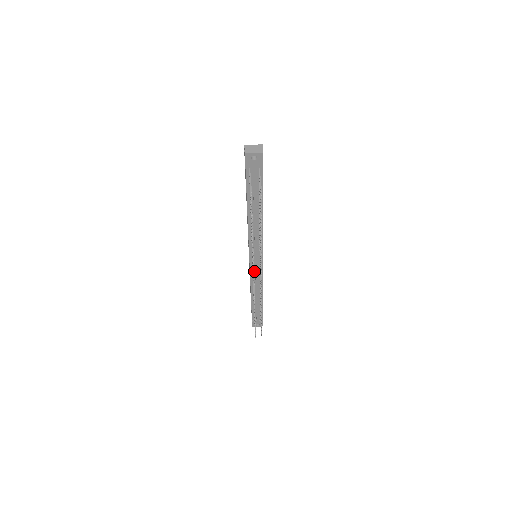
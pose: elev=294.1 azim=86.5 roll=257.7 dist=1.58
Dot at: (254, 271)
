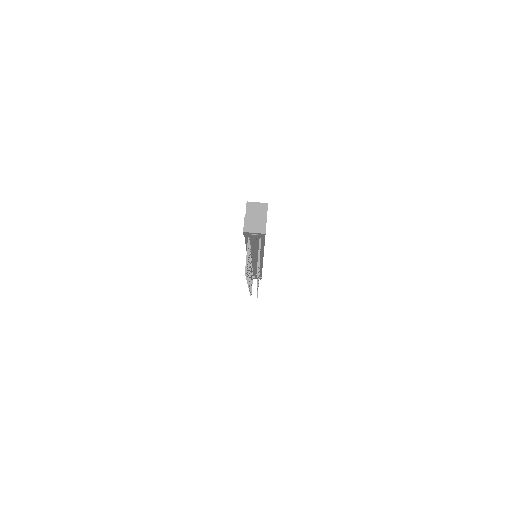
Dot at: (253, 264)
